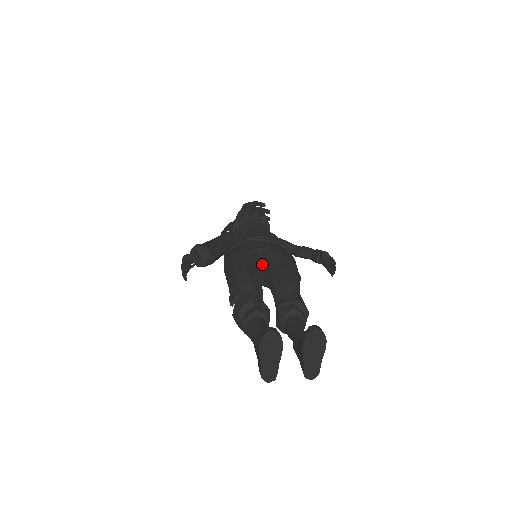
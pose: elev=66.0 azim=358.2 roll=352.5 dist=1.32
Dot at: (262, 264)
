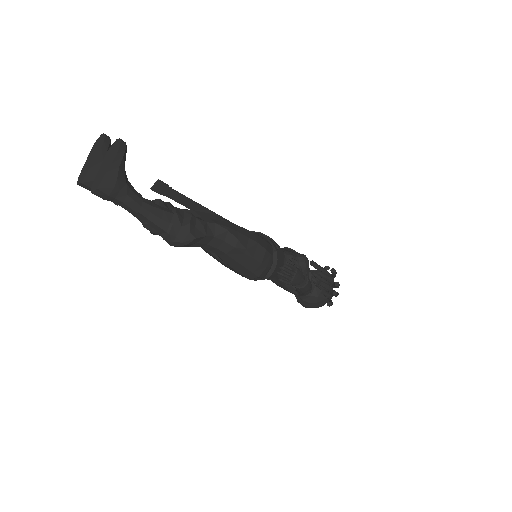
Dot at: occluded
